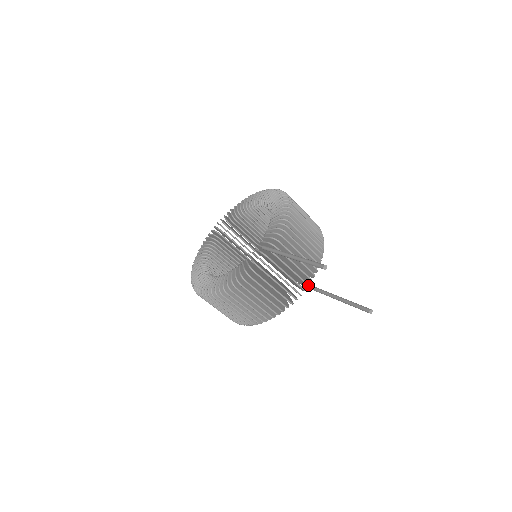
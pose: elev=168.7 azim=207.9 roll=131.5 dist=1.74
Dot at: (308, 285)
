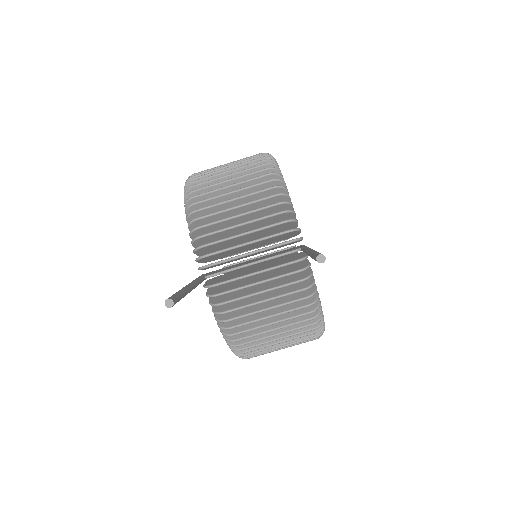
Dot at: (299, 250)
